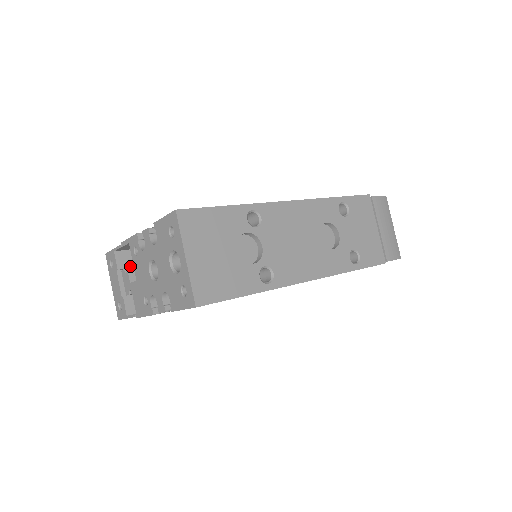
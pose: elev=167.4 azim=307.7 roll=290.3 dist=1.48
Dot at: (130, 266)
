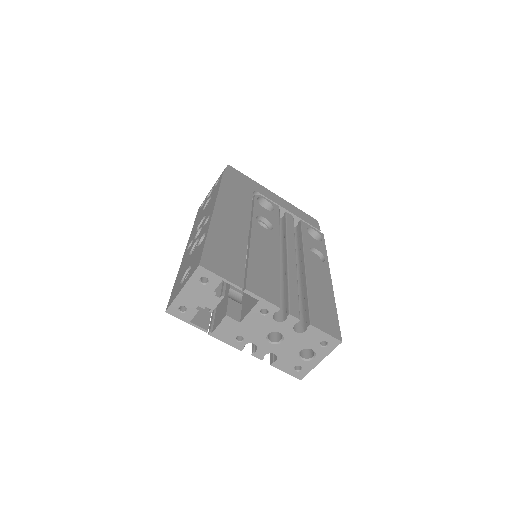
Dot at: occluded
